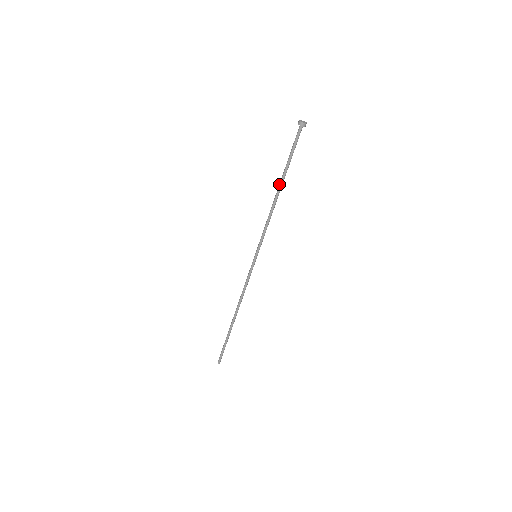
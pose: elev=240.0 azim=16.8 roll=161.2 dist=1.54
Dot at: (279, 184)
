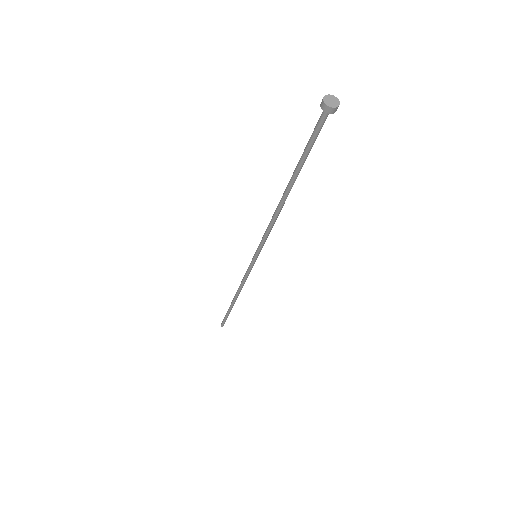
Dot at: (287, 189)
